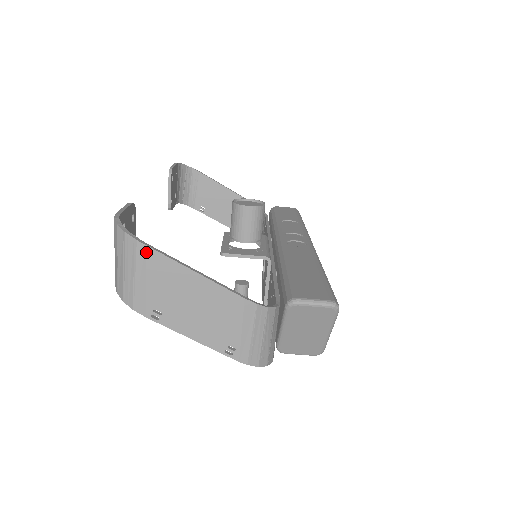
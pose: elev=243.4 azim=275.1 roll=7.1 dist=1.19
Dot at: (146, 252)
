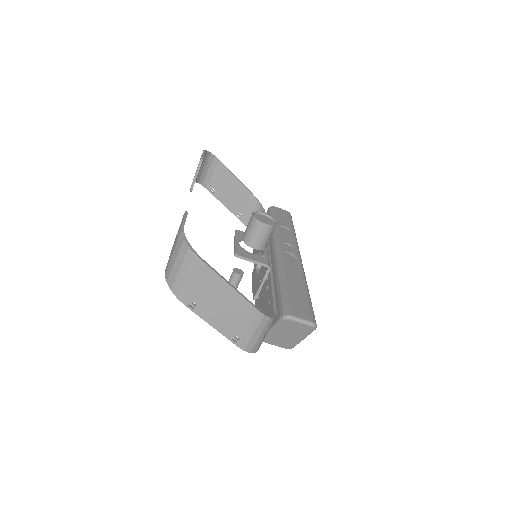
Dot at: (200, 265)
